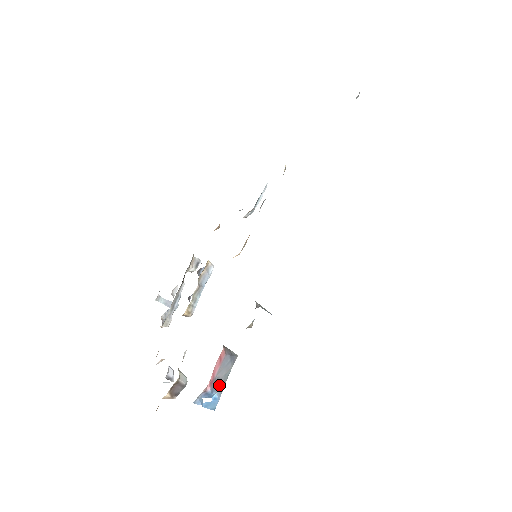
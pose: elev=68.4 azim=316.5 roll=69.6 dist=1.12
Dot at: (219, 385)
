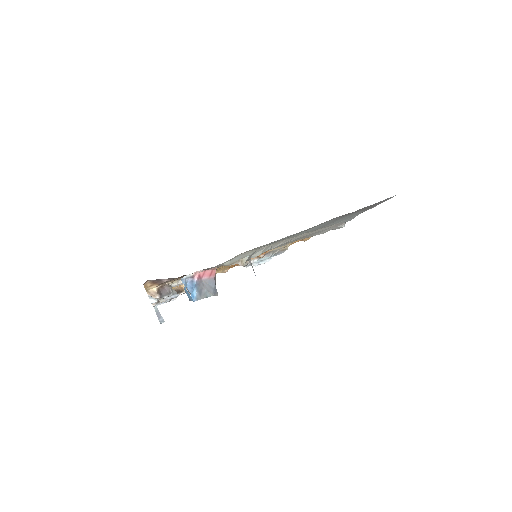
Dot at: (200, 291)
